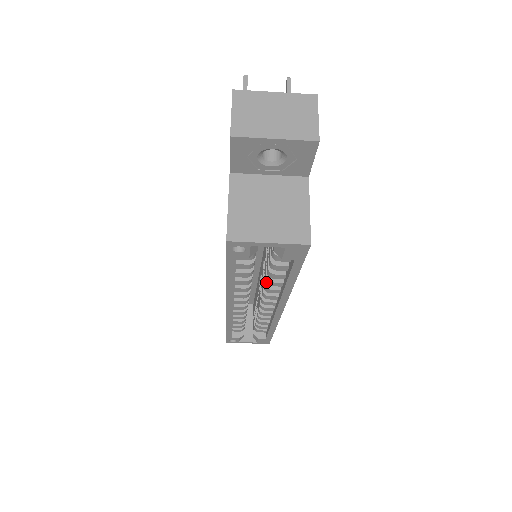
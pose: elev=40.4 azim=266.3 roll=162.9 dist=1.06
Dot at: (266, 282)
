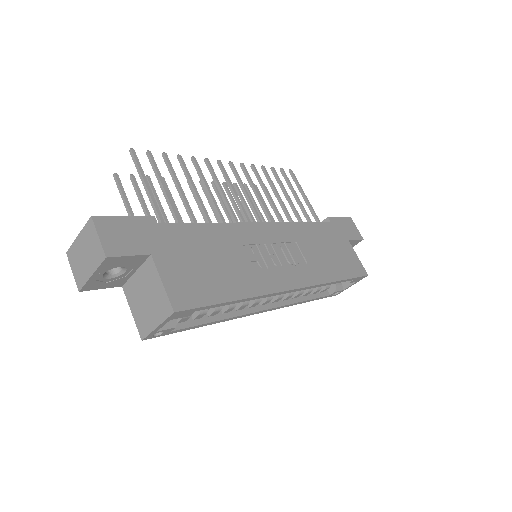
Dot at: occluded
